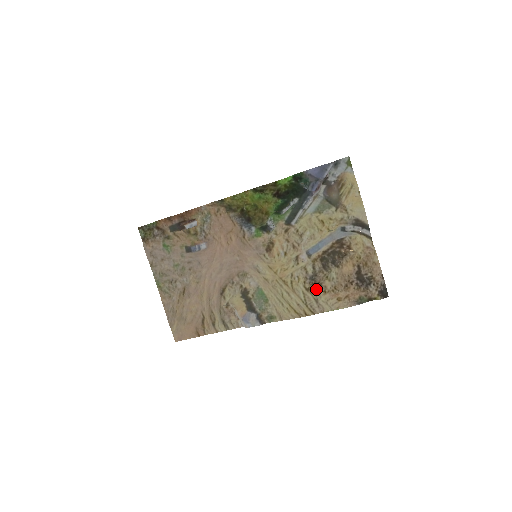
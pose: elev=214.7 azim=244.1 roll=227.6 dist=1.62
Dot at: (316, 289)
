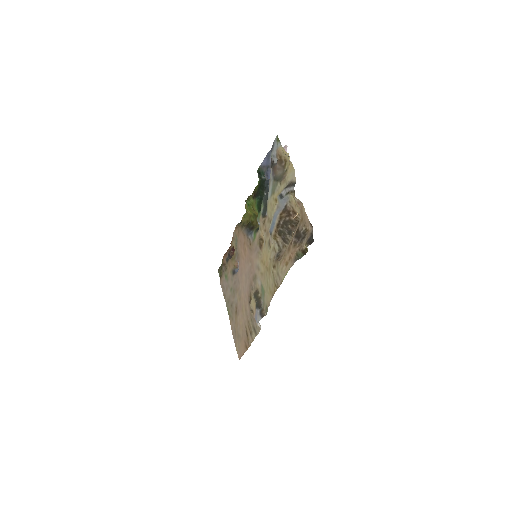
Dot at: (278, 263)
